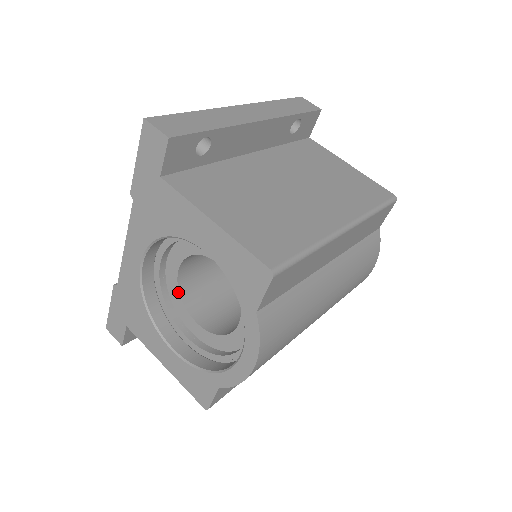
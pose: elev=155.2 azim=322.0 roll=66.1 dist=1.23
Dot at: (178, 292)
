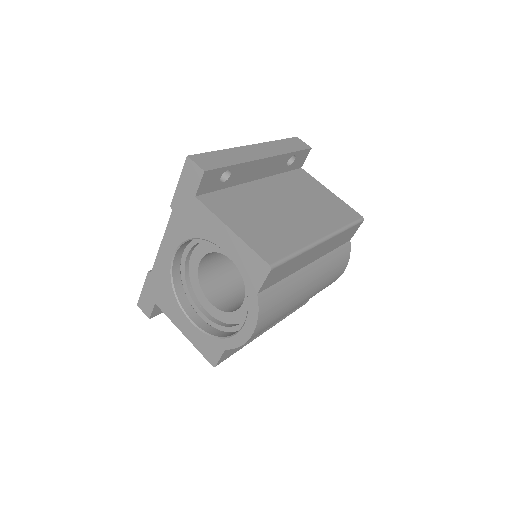
Dot at: (198, 279)
